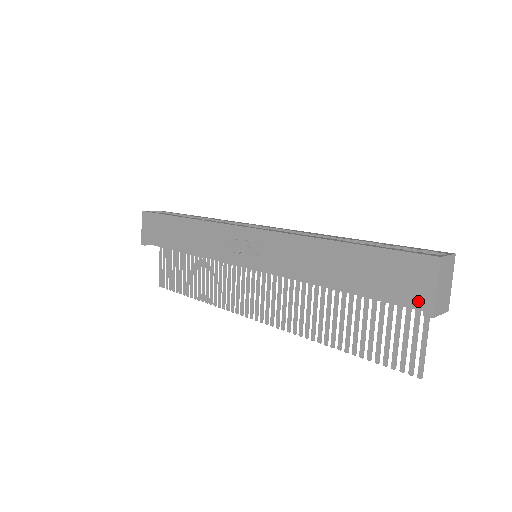
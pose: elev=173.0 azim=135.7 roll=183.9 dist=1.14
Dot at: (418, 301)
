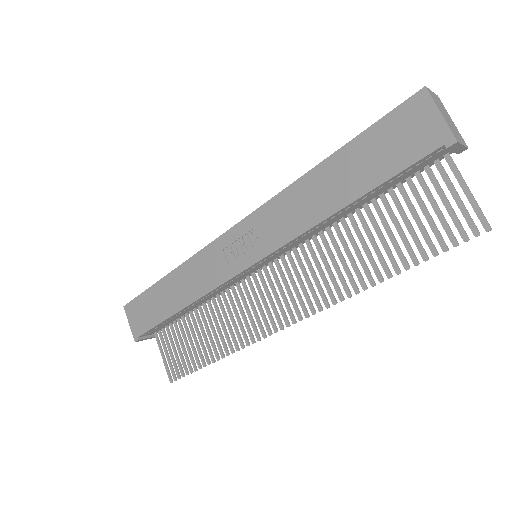
Dot at: (432, 140)
